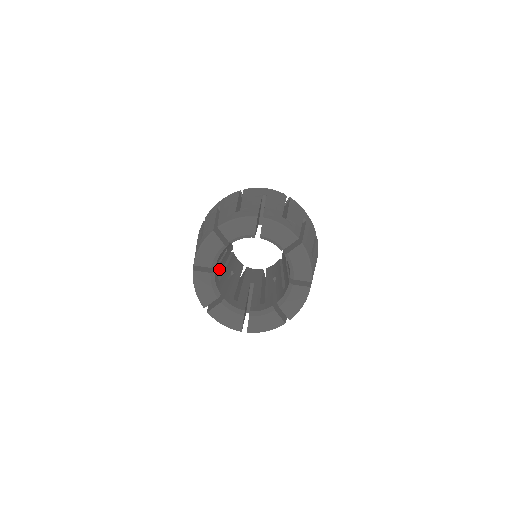
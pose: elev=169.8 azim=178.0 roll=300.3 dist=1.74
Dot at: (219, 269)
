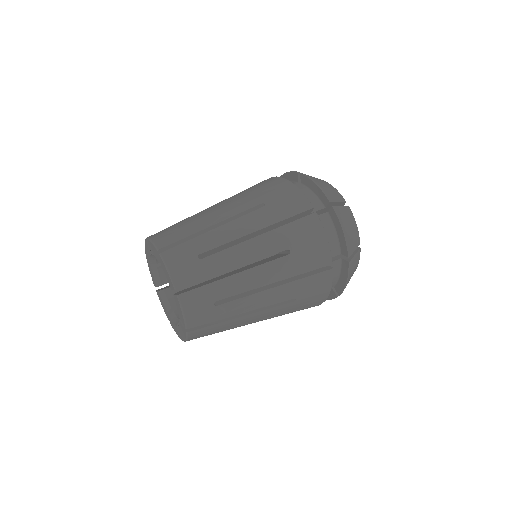
Dot at: occluded
